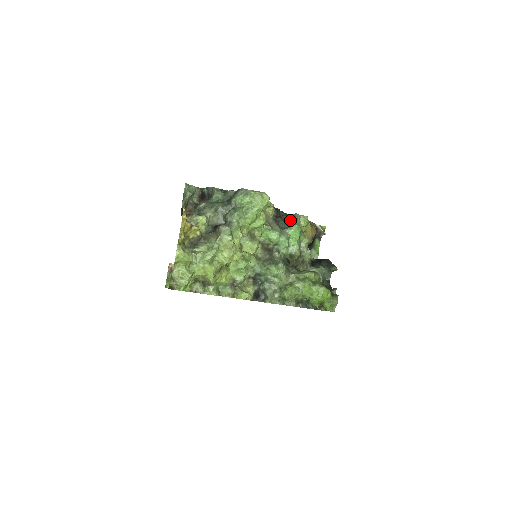
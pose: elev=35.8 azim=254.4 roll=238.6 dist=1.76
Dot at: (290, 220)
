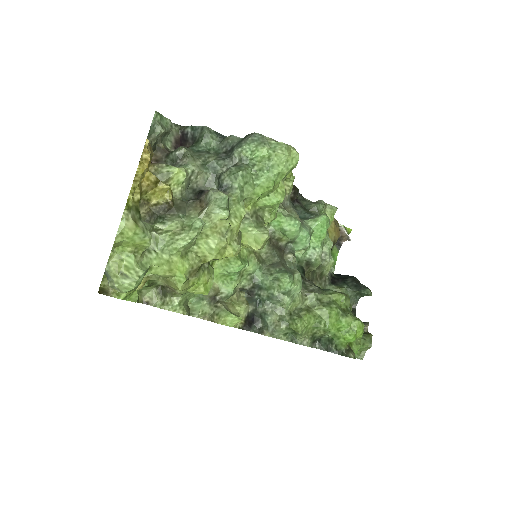
Dot at: (313, 208)
